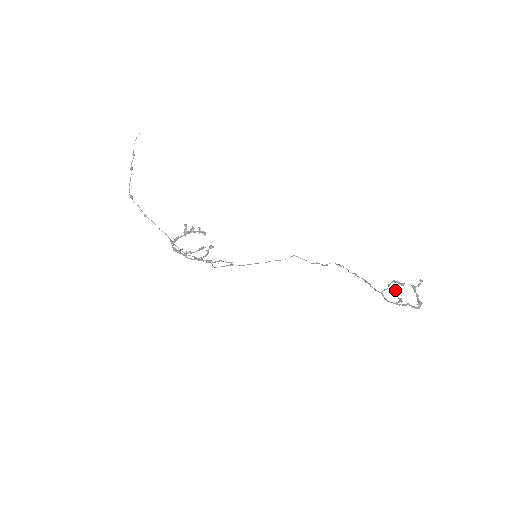
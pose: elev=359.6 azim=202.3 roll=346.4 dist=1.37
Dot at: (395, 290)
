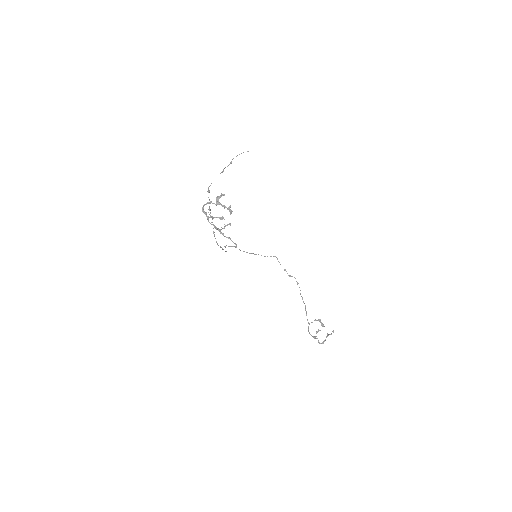
Dot at: (318, 331)
